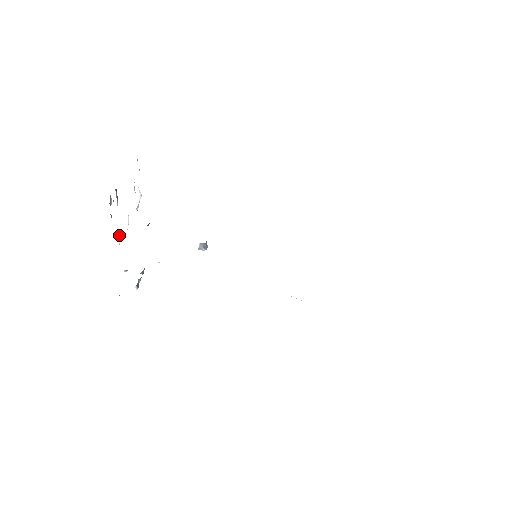
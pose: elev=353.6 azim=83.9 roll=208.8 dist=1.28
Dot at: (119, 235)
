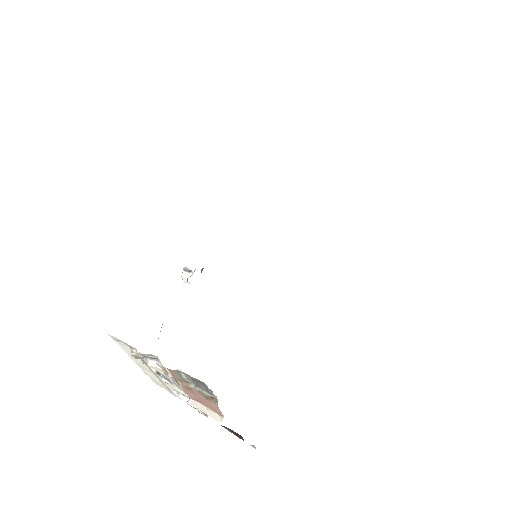
Dot at: (205, 415)
